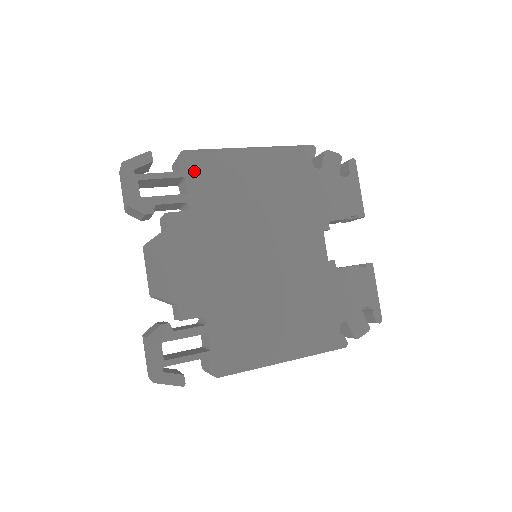
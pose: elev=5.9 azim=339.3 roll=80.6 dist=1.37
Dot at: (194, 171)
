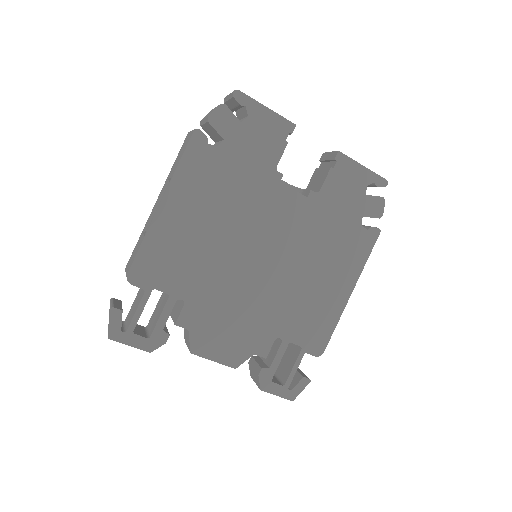
Dot at: (152, 277)
